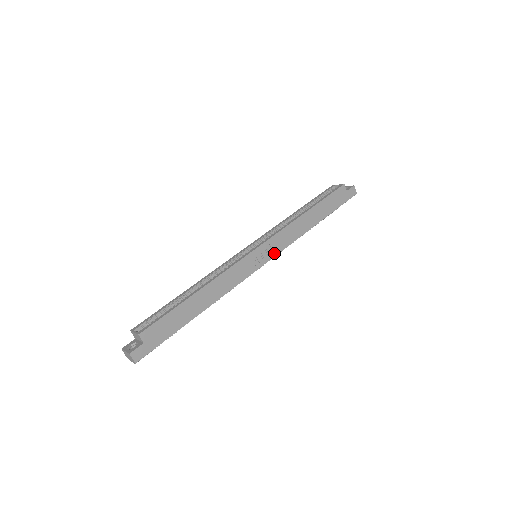
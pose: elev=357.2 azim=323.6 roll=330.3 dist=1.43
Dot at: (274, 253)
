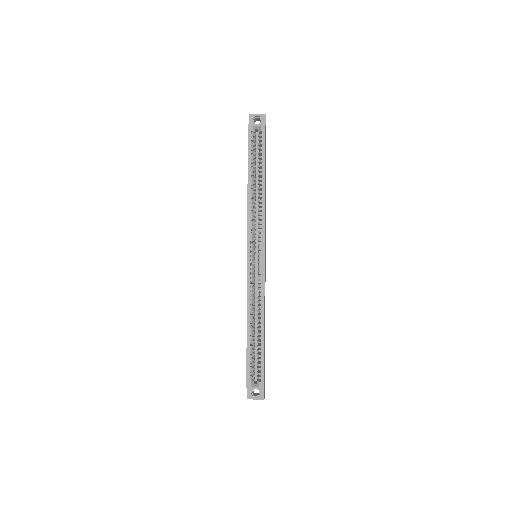
Dot at: (265, 243)
